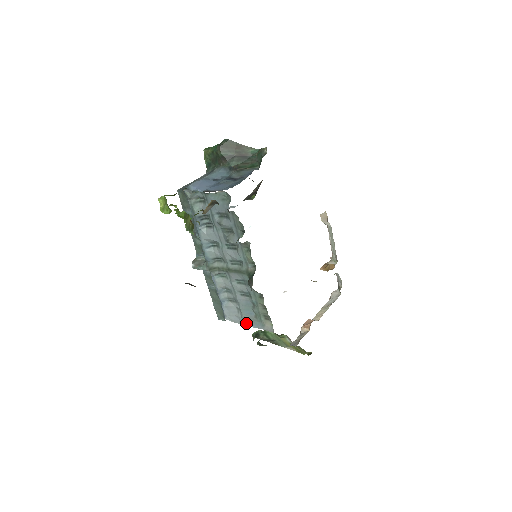
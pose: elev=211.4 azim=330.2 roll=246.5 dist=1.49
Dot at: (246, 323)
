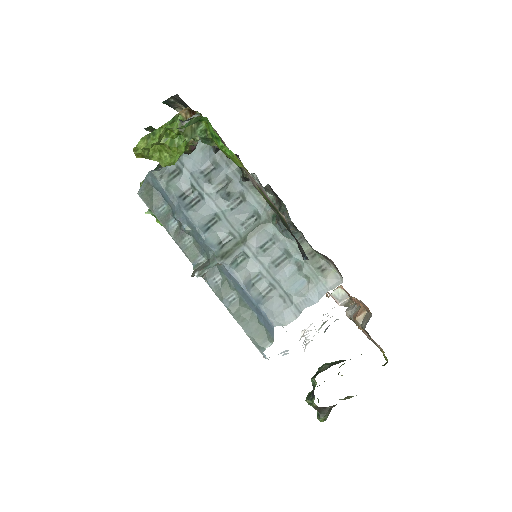
Dot at: (303, 306)
